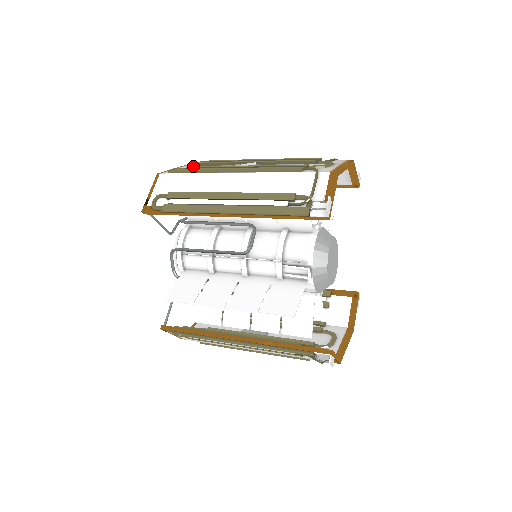
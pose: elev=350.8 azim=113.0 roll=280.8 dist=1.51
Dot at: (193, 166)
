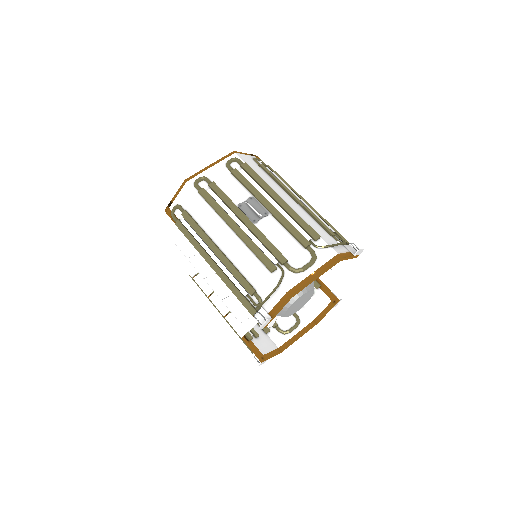
Dot at: (216, 184)
